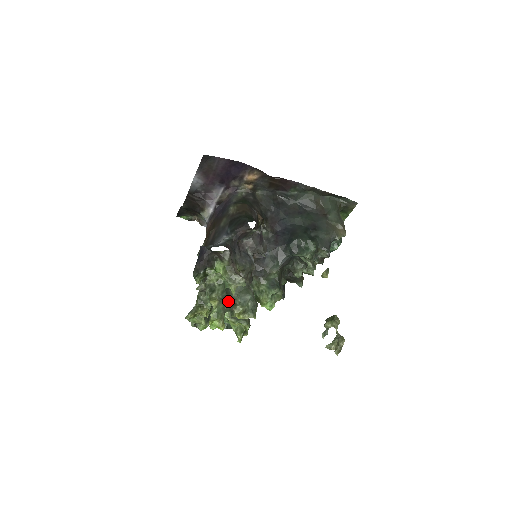
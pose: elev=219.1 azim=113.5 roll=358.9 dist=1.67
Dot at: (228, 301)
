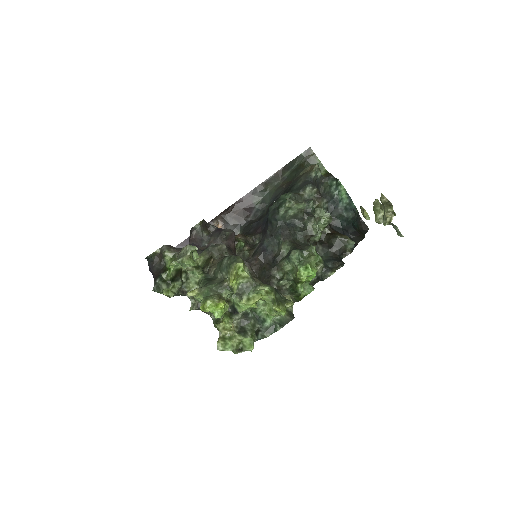
Dot at: (214, 283)
